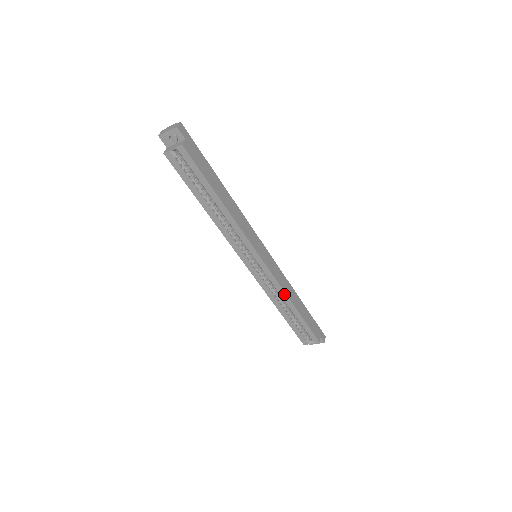
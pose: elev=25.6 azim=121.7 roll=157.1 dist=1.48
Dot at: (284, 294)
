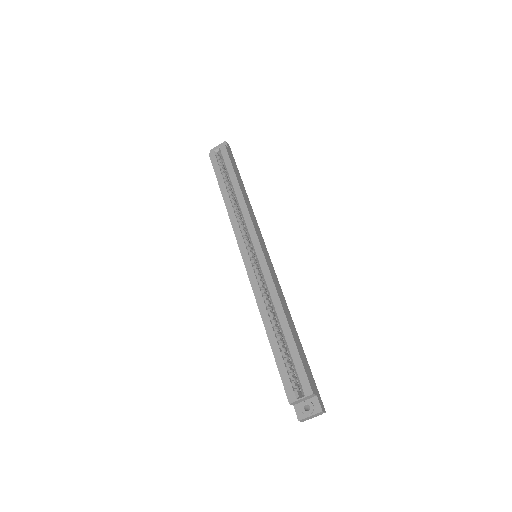
Dot at: (276, 295)
